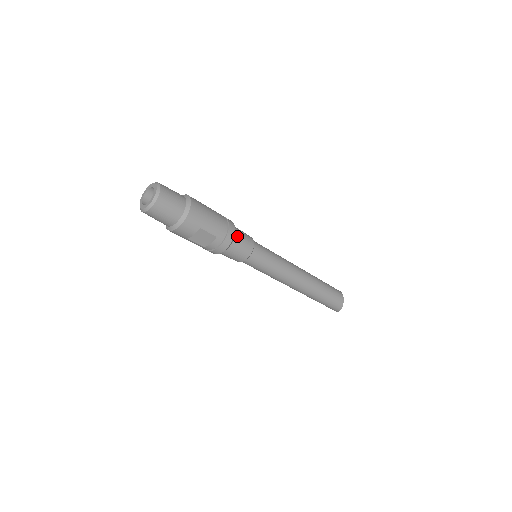
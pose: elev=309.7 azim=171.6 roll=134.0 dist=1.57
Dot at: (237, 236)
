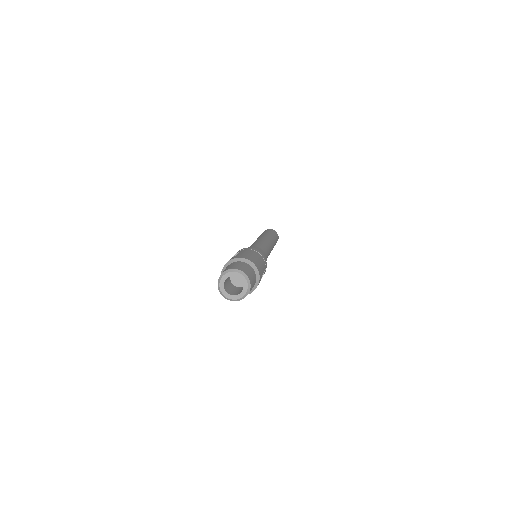
Dot at: occluded
